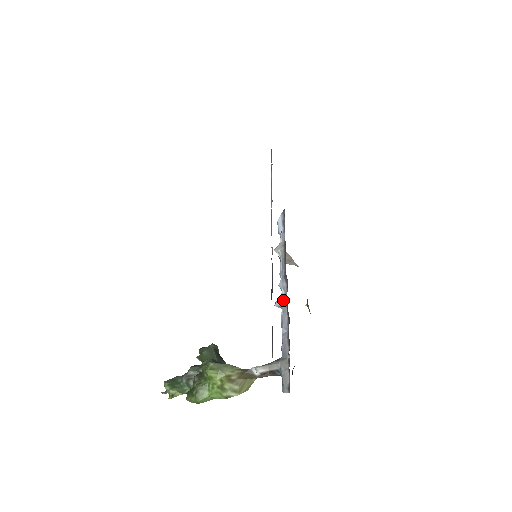
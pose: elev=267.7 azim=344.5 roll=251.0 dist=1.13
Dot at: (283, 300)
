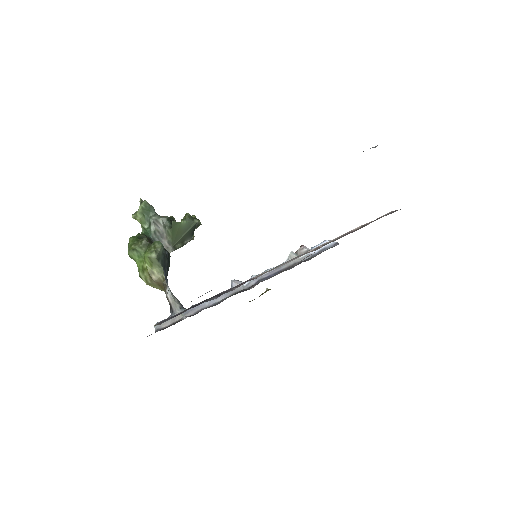
Dot at: (236, 288)
